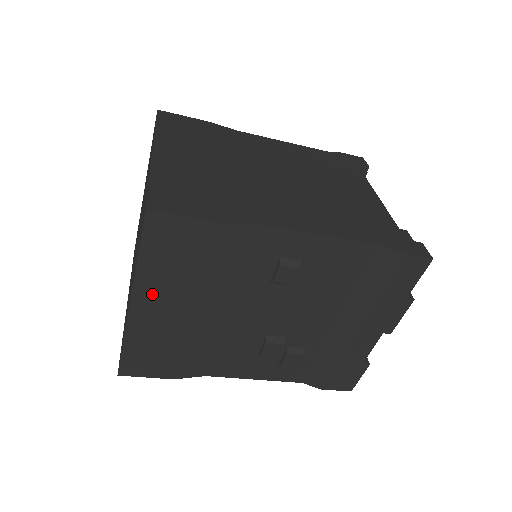
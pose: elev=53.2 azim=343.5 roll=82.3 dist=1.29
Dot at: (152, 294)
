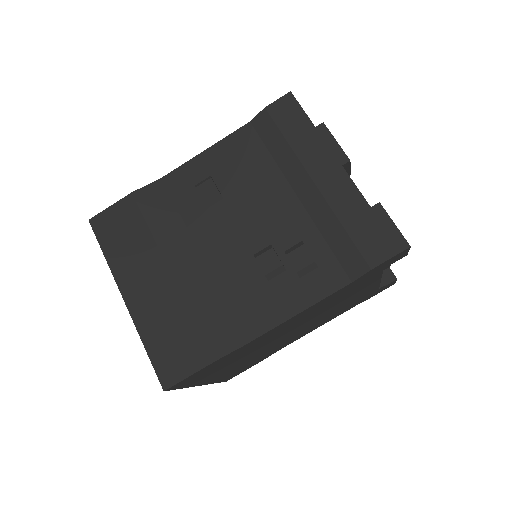
Dot at: (131, 278)
